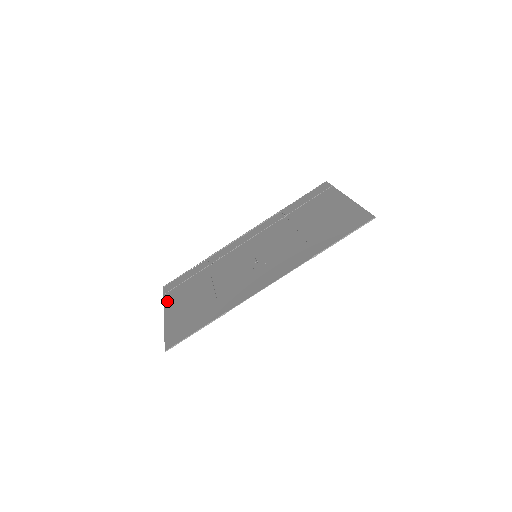
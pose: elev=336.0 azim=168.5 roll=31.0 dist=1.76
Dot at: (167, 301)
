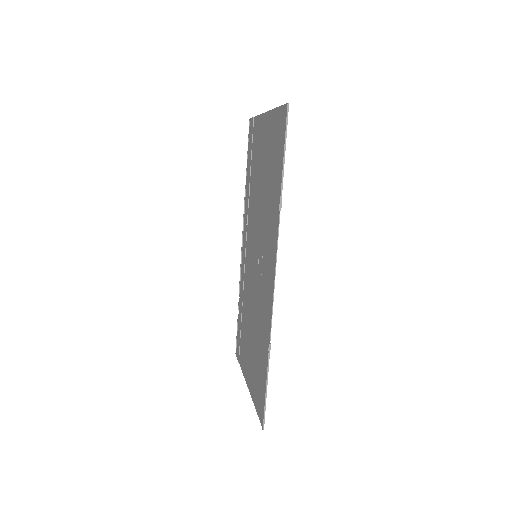
Dot at: (242, 368)
